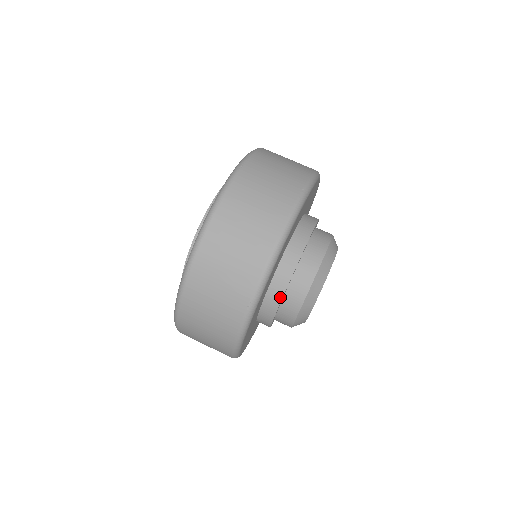
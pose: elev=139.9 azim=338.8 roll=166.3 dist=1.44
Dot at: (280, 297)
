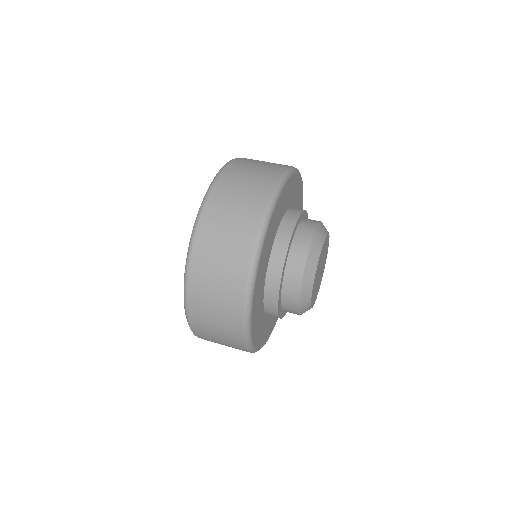
Dot at: (281, 266)
